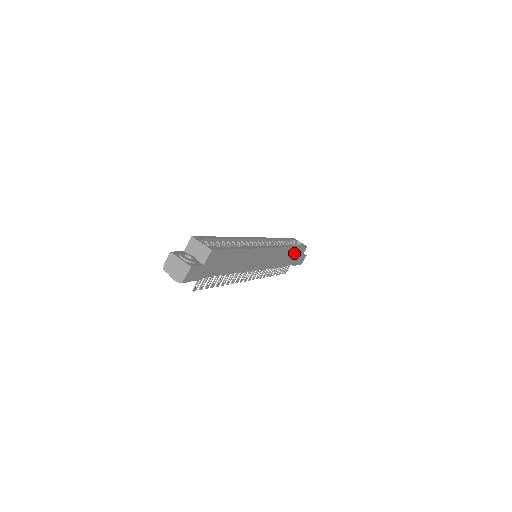
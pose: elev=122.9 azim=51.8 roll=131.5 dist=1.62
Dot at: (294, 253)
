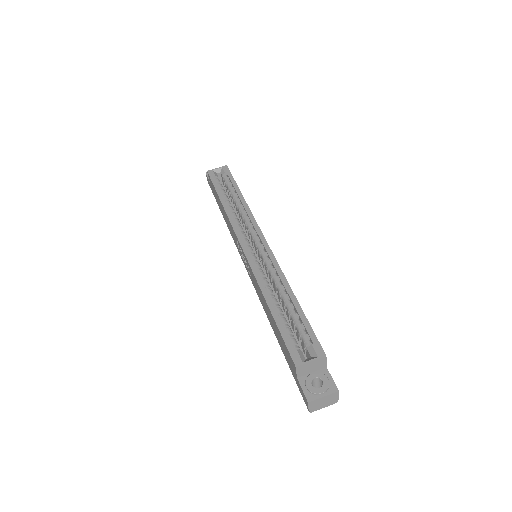
Dot at: occluded
